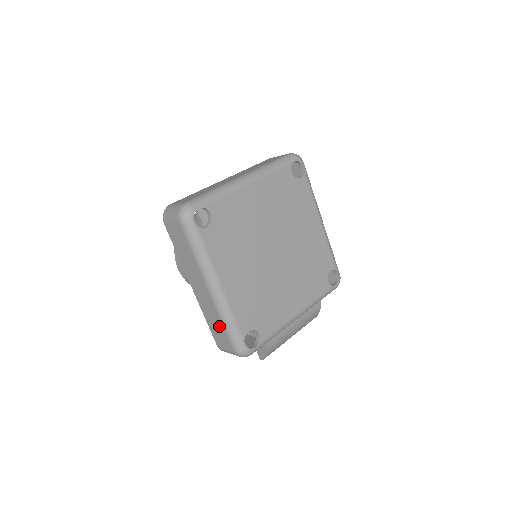
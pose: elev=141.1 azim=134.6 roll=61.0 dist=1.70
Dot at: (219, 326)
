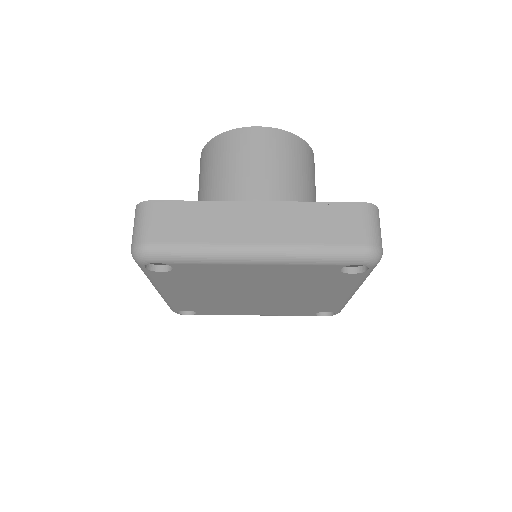
Dot at: occluded
